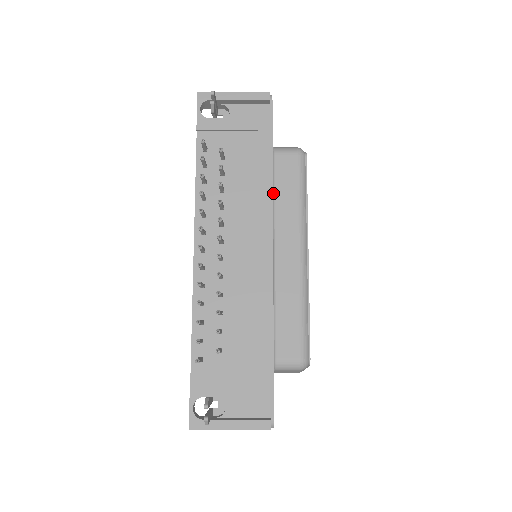
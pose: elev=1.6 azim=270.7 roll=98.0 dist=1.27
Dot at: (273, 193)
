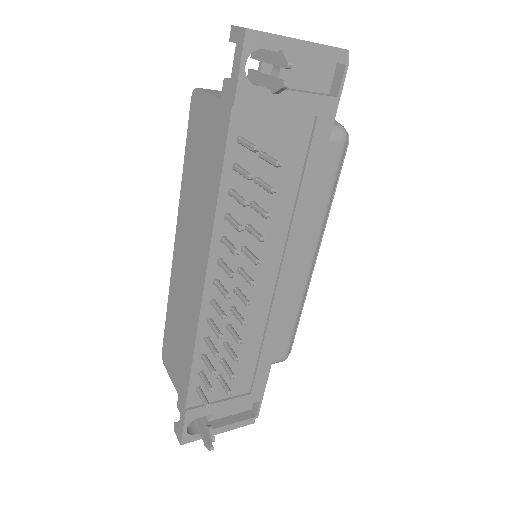
Dot at: occluded
